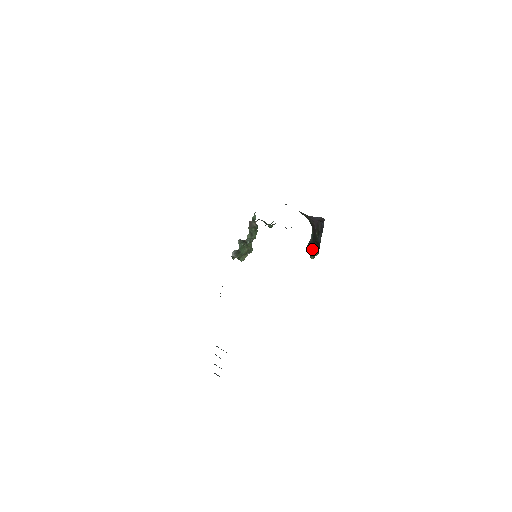
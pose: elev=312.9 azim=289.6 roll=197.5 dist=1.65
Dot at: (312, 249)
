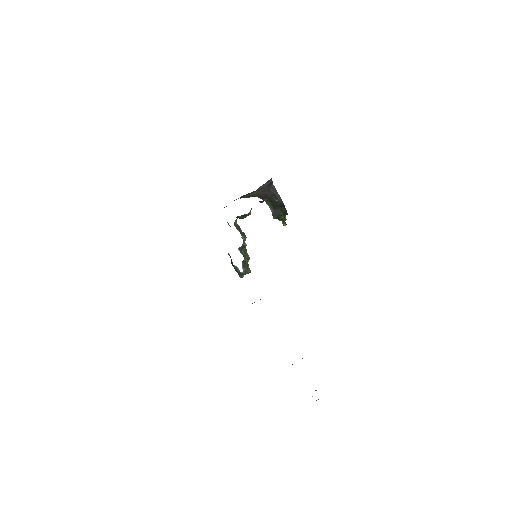
Dot at: (280, 216)
